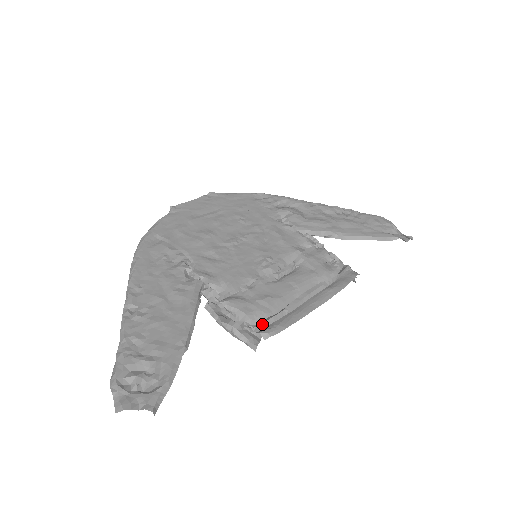
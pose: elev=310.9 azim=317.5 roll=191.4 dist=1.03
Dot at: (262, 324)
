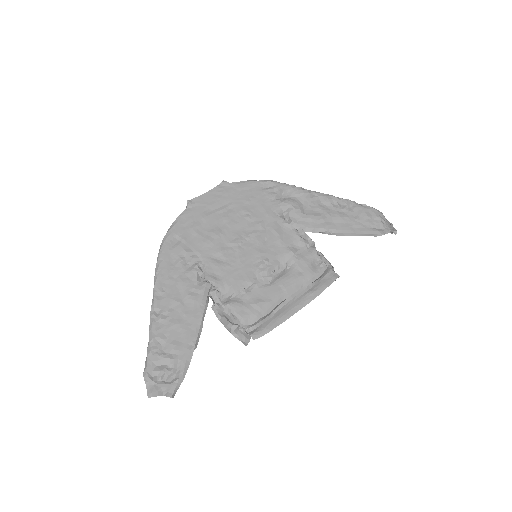
Dot at: (253, 326)
